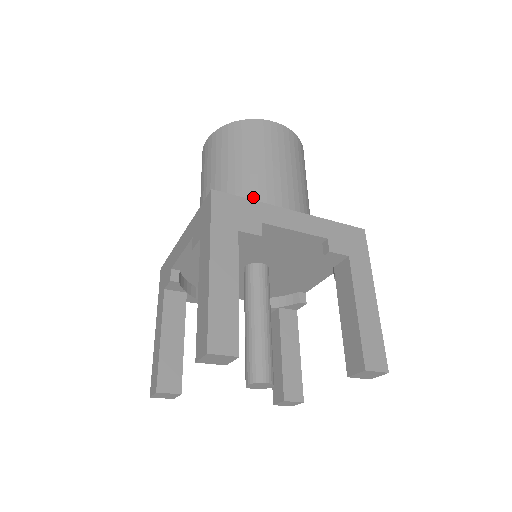
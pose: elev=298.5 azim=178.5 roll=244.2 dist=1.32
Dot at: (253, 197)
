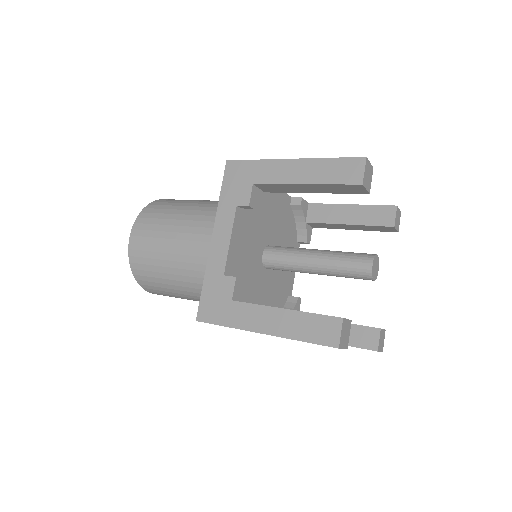
Dot at: occluded
